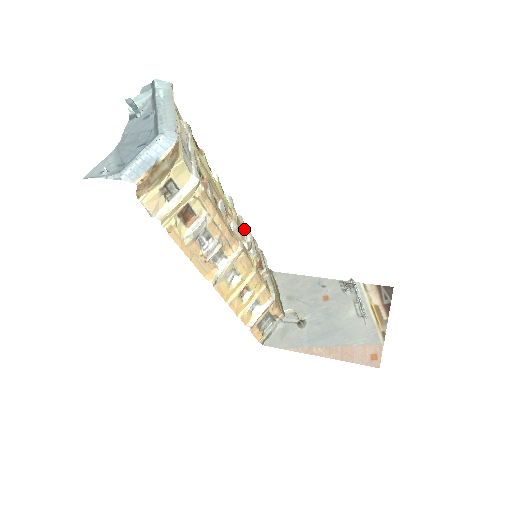
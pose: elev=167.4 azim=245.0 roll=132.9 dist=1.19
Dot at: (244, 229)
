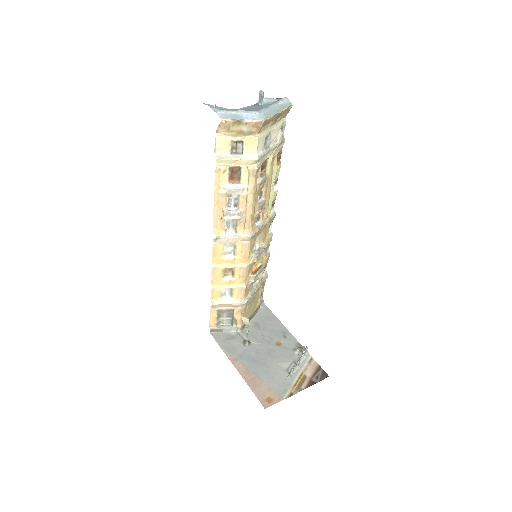
Dot at: (266, 241)
